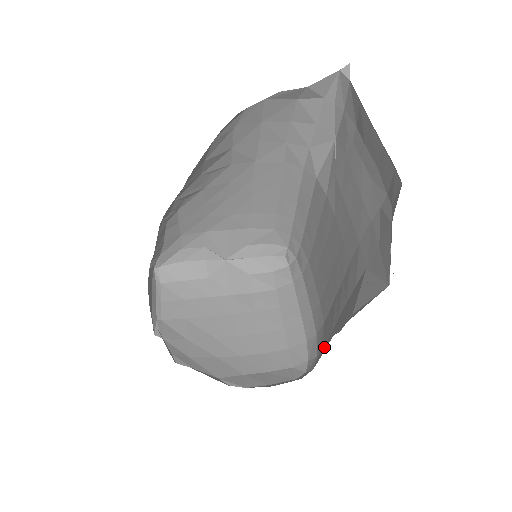
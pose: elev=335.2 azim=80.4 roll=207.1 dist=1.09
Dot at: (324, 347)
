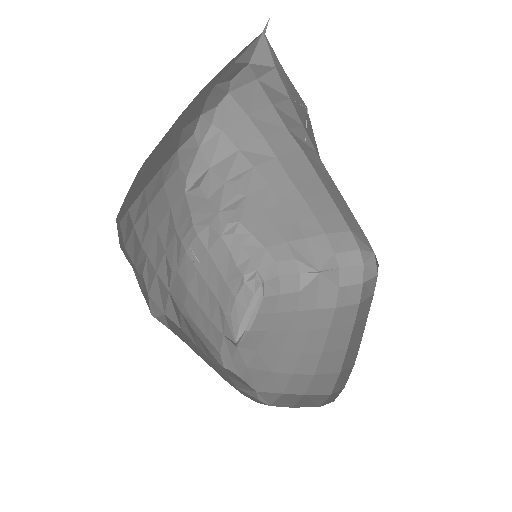
Dot at: occluded
